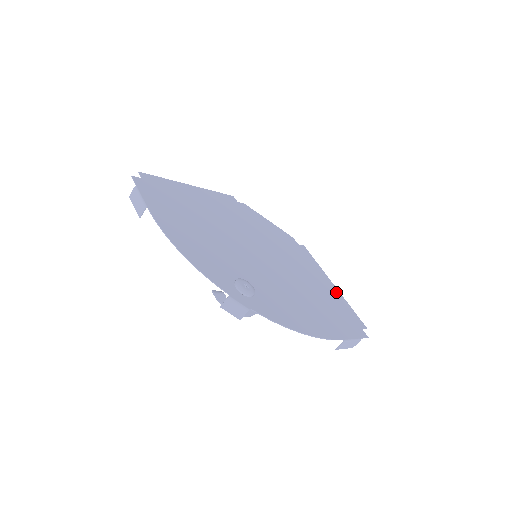
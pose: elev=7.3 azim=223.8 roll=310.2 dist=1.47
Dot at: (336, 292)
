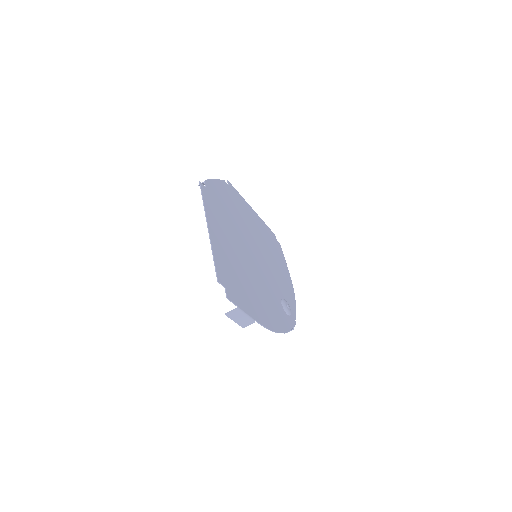
Dot at: (259, 218)
